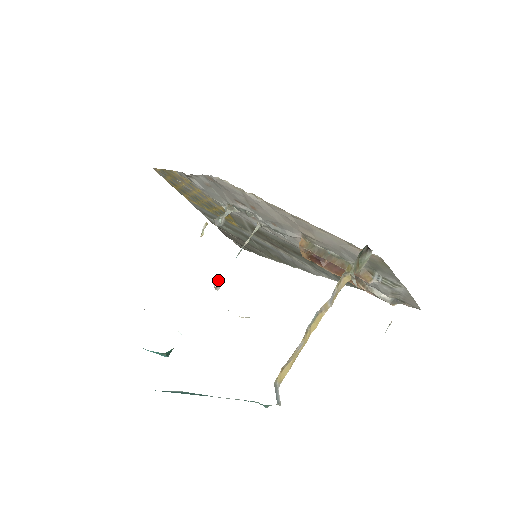
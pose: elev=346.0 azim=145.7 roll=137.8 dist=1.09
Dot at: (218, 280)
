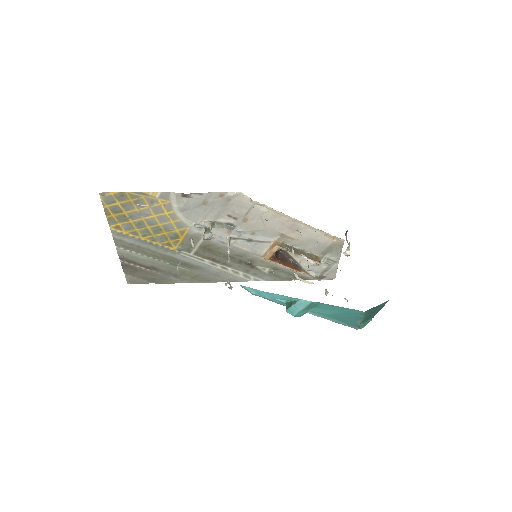
Dot at: (227, 282)
